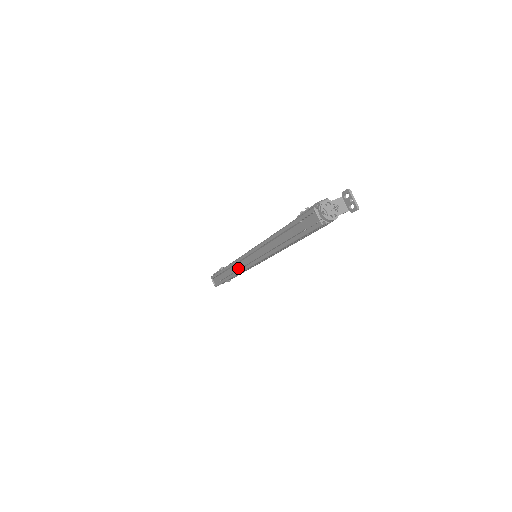
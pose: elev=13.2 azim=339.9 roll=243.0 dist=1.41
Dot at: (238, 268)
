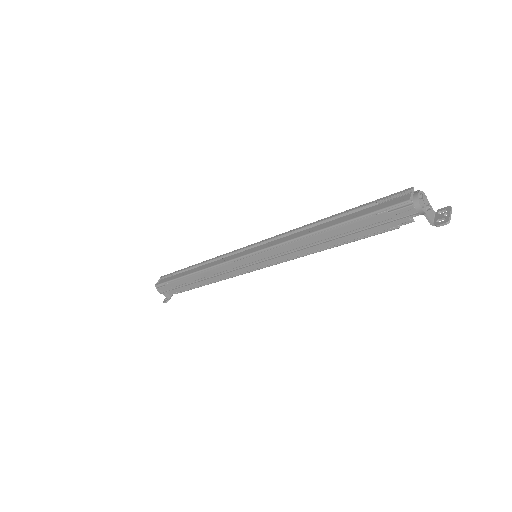
Dot at: (218, 262)
